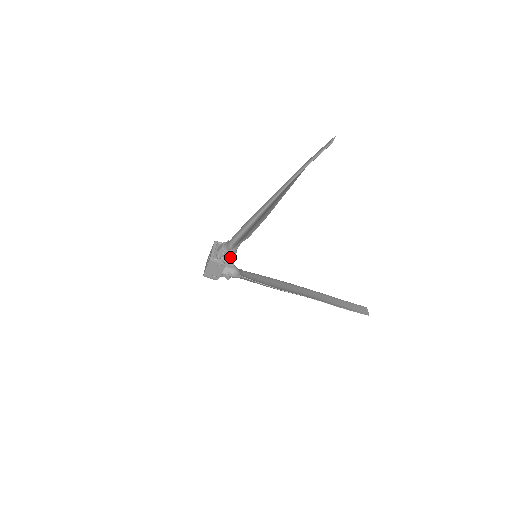
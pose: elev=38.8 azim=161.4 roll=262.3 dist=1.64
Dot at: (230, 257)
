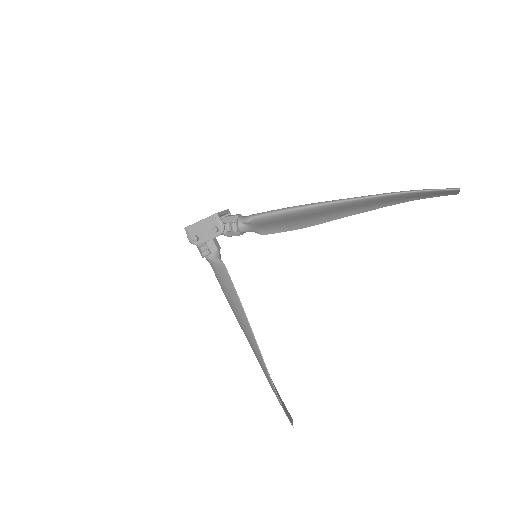
Dot at: (233, 232)
